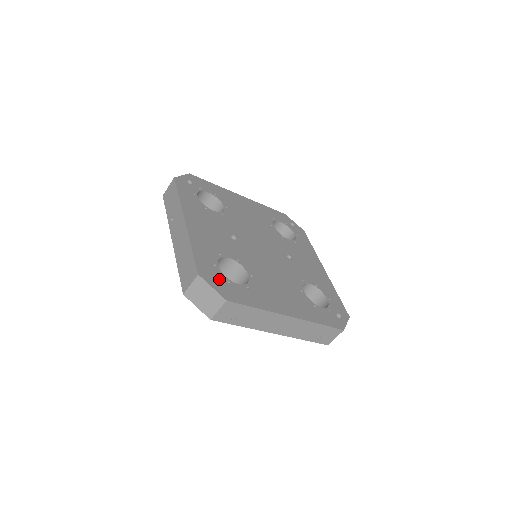
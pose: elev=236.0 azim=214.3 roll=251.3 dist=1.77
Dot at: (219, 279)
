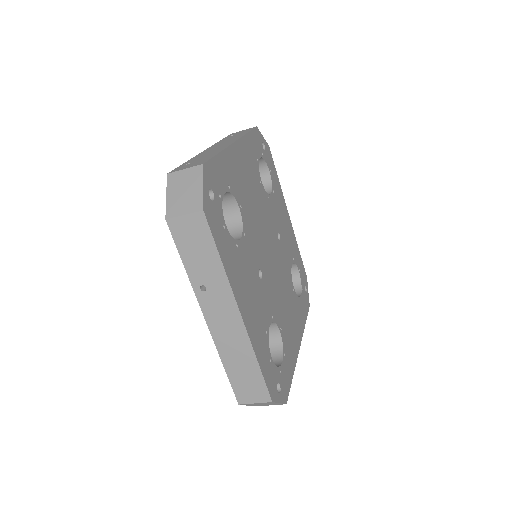
Dot at: (278, 380)
